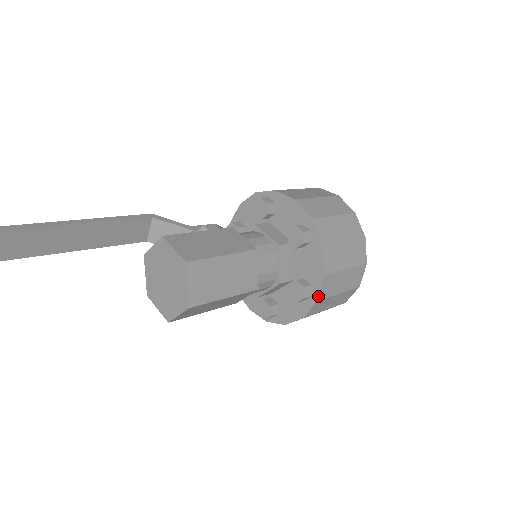
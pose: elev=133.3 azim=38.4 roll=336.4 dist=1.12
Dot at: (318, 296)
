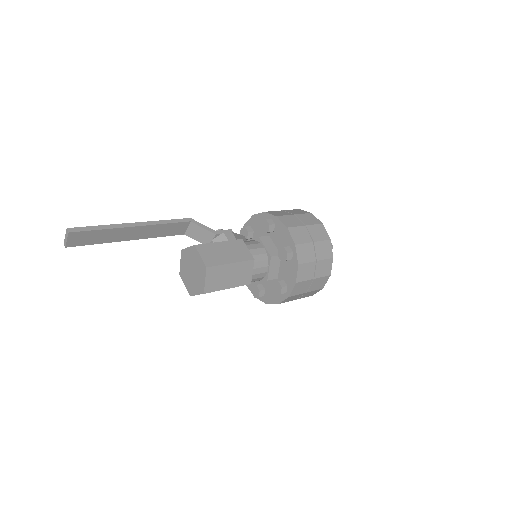
Dot at: (290, 294)
